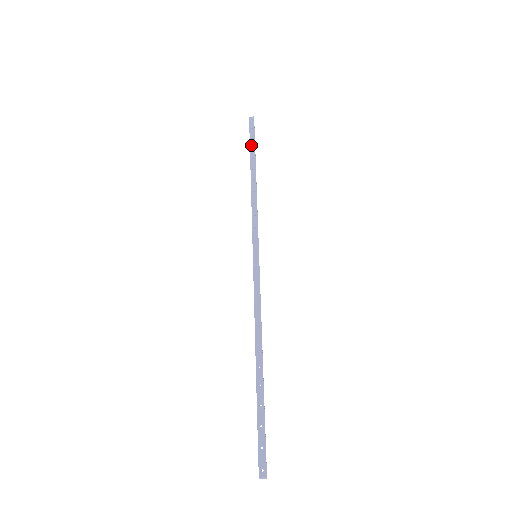
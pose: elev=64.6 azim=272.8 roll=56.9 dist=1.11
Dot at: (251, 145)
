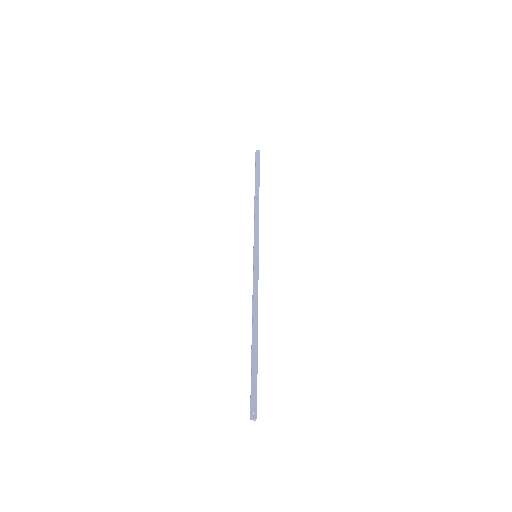
Dot at: (256, 172)
